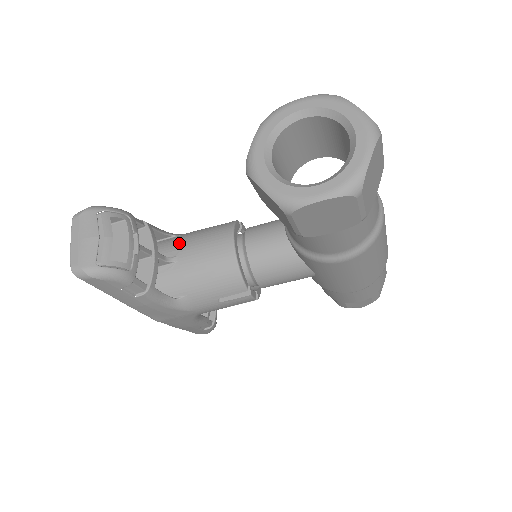
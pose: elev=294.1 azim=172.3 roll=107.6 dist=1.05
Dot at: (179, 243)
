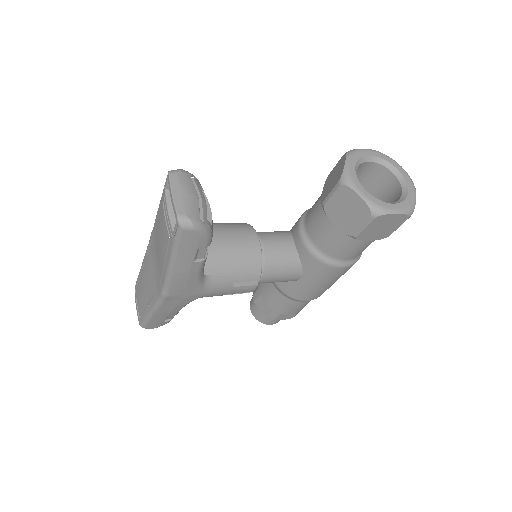
Dot at: occluded
